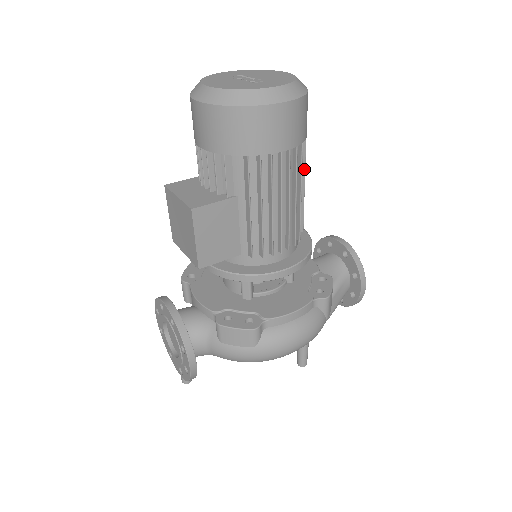
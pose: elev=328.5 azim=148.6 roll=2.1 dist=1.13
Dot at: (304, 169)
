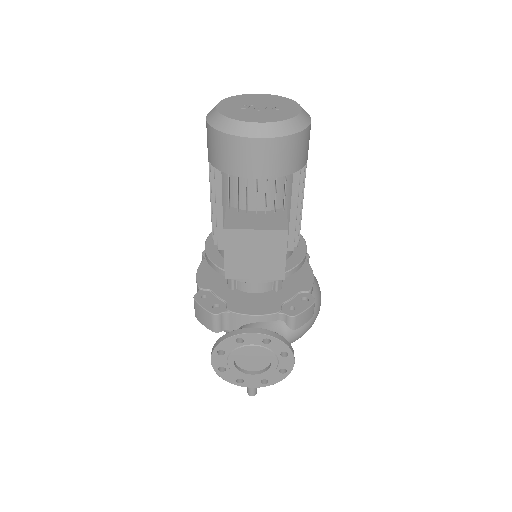
Dot at: occluded
